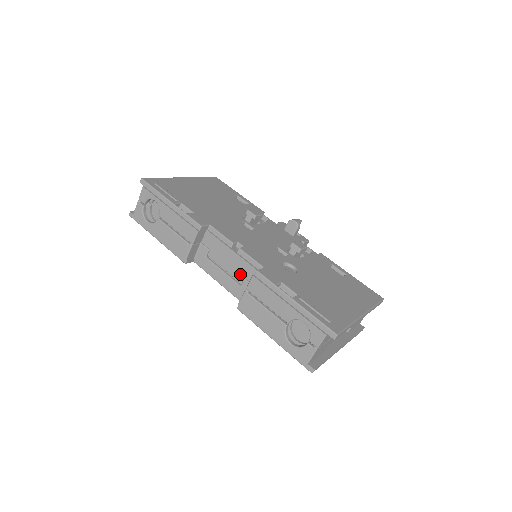
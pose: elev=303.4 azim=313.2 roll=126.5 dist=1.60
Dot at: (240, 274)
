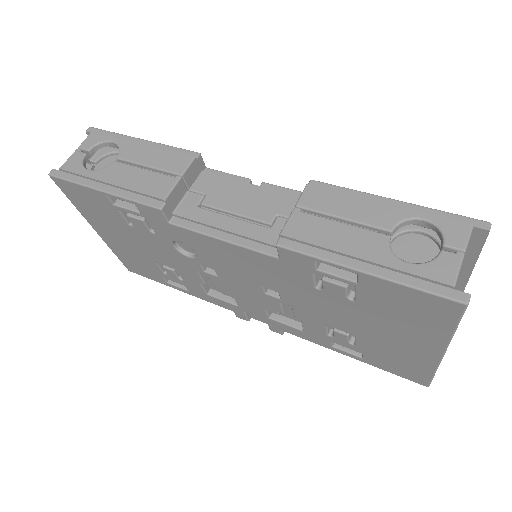
Dot at: (269, 211)
